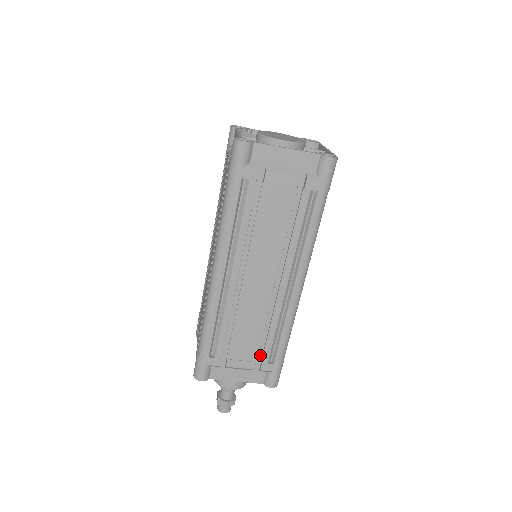
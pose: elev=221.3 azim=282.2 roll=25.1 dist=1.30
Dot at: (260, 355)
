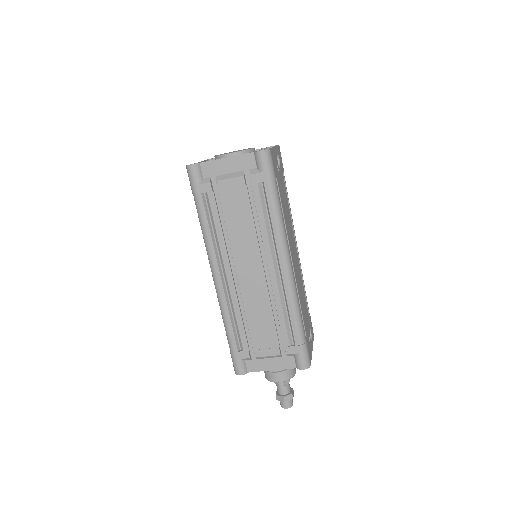
Dot at: (281, 341)
